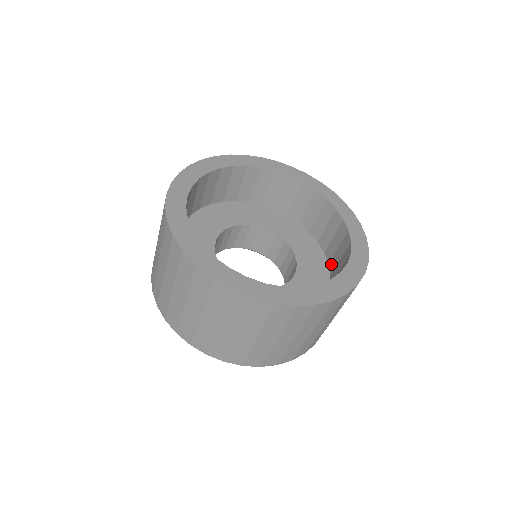
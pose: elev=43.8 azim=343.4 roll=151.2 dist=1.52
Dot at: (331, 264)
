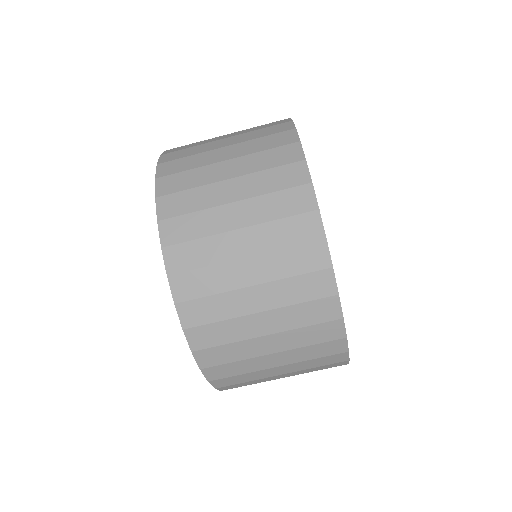
Dot at: occluded
